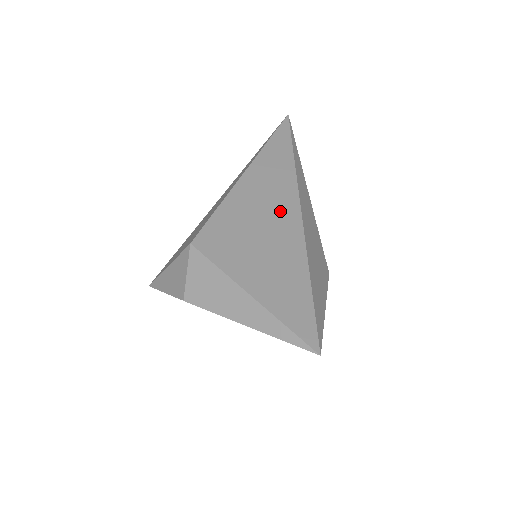
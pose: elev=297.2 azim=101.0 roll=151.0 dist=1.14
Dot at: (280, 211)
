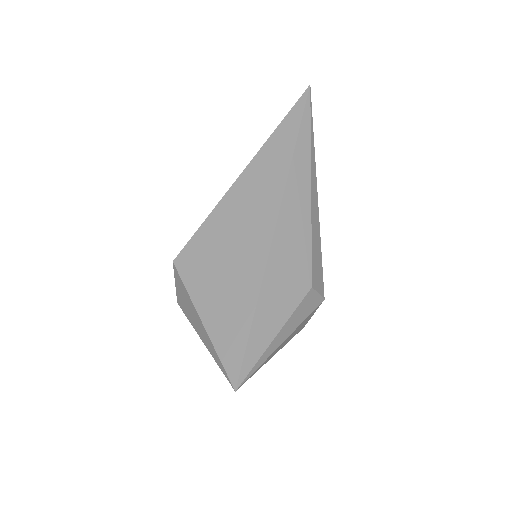
Dot at: (255, 229)
